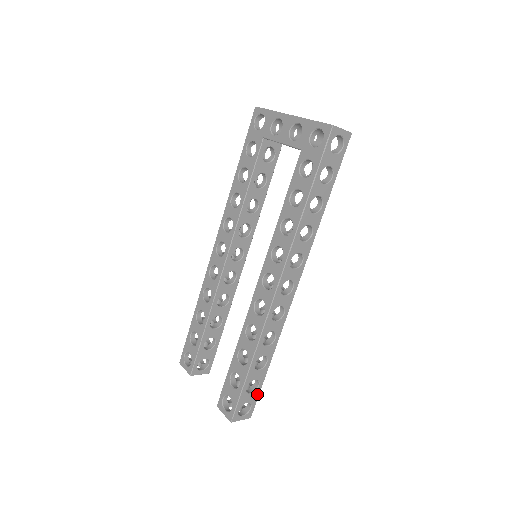
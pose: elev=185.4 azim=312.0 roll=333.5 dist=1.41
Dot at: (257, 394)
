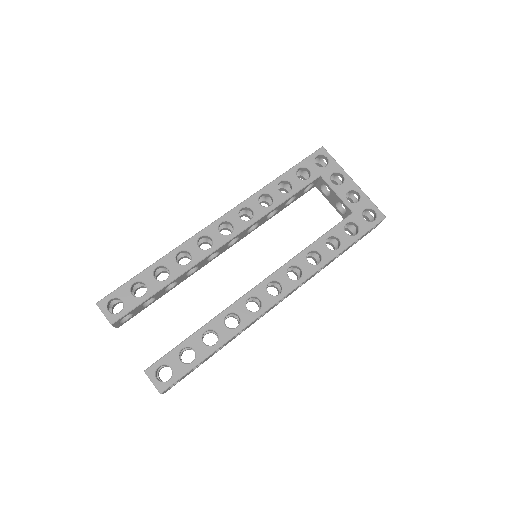
Dot at: (188, 374)
